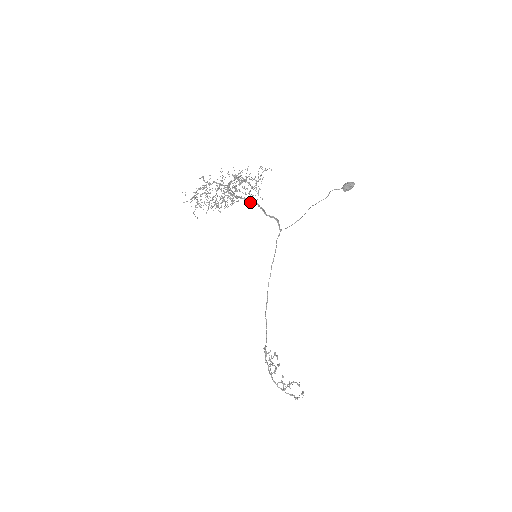
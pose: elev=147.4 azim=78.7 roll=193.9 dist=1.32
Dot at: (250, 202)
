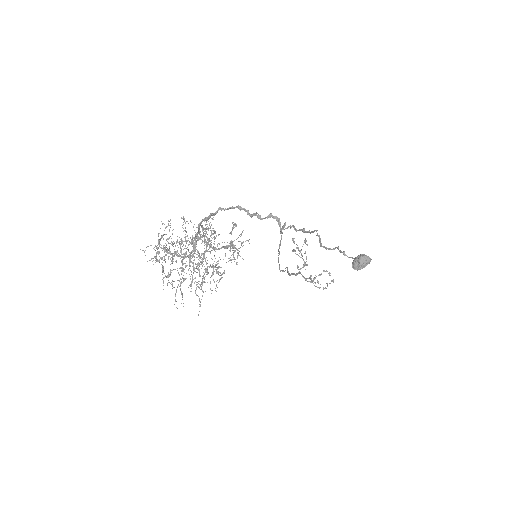
Dot at: (236, 207)
